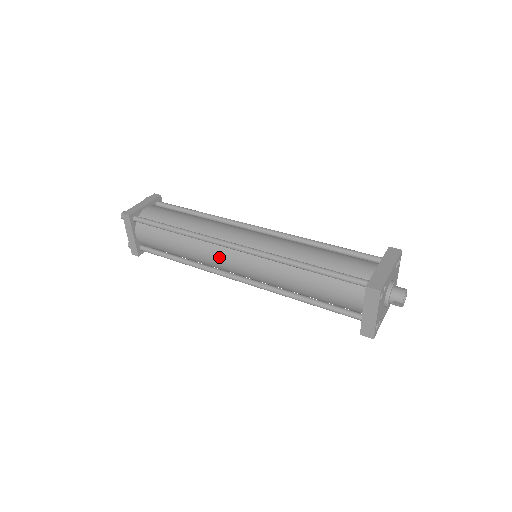
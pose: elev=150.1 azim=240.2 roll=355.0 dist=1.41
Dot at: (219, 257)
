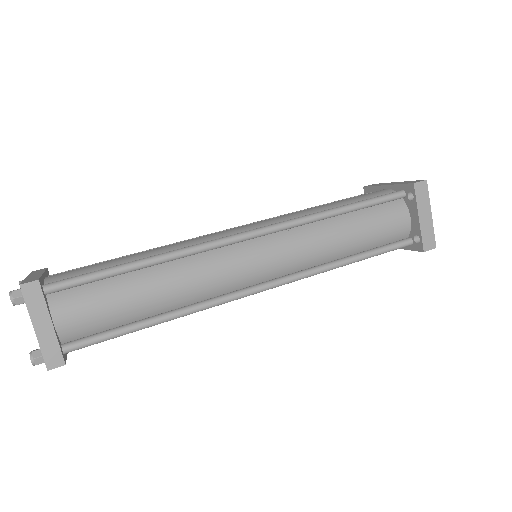
Dot at: (227, 265)
